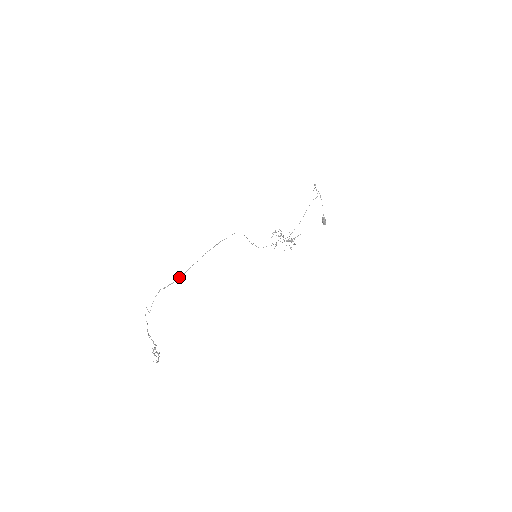
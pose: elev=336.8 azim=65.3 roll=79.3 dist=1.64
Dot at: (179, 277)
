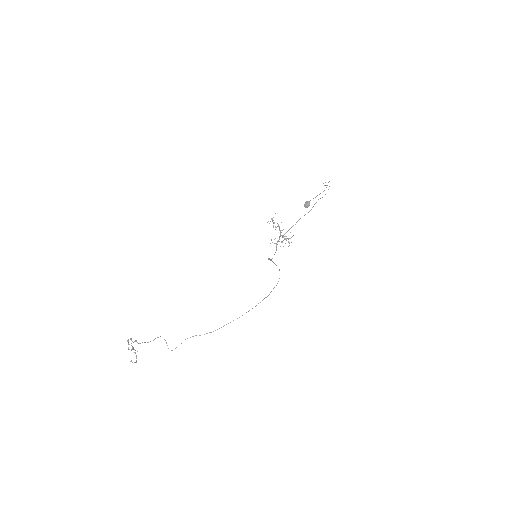
Dot at: occluded
